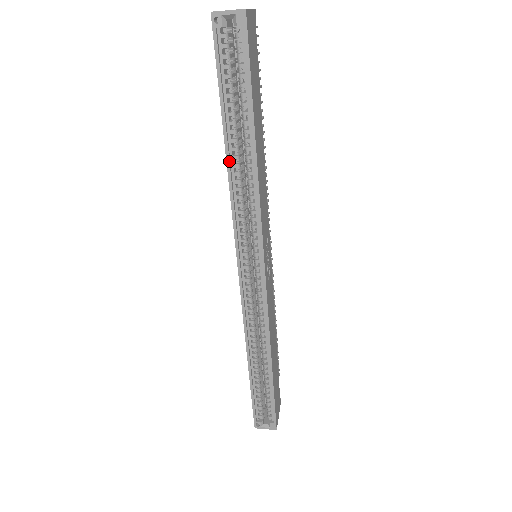
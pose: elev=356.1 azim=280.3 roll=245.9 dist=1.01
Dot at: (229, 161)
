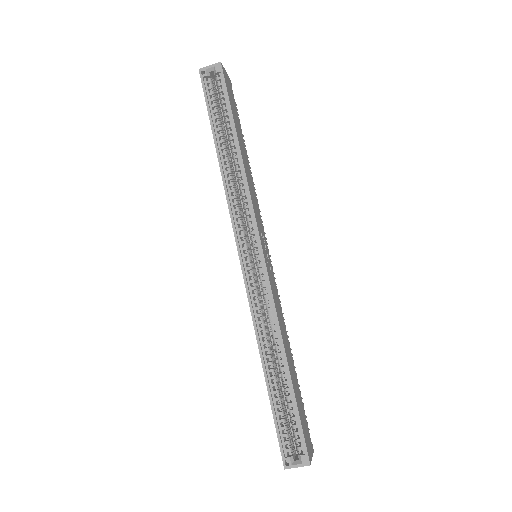
Dot at: (221, 162)
